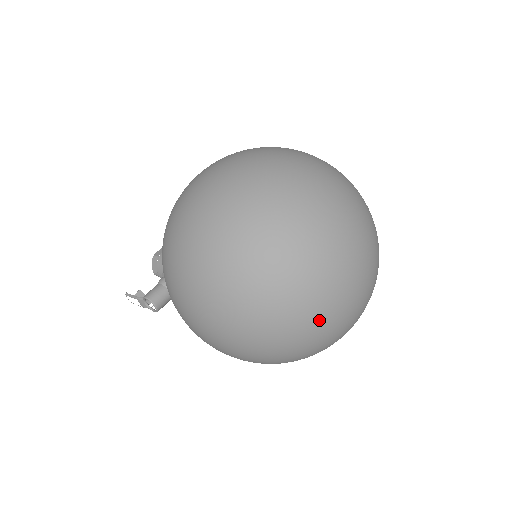
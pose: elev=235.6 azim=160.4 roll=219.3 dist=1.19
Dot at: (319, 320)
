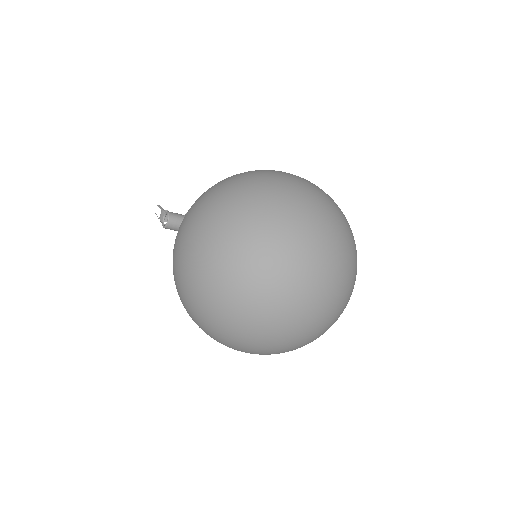
Dot at: (255, 302)
